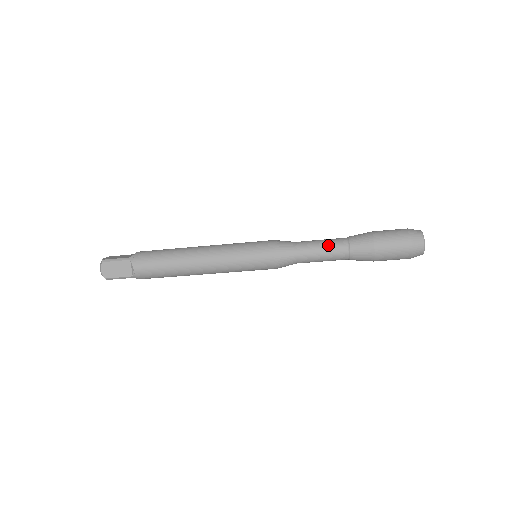
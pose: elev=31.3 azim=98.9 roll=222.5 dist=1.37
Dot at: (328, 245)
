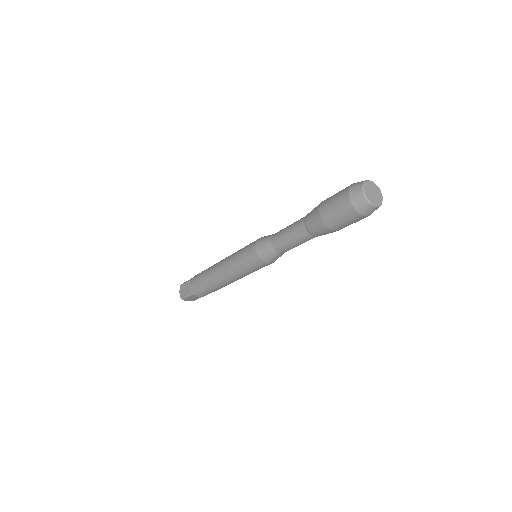
Dot at: (292, 224)
